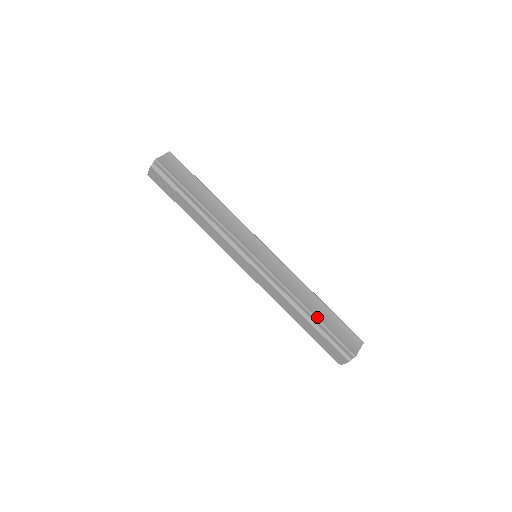
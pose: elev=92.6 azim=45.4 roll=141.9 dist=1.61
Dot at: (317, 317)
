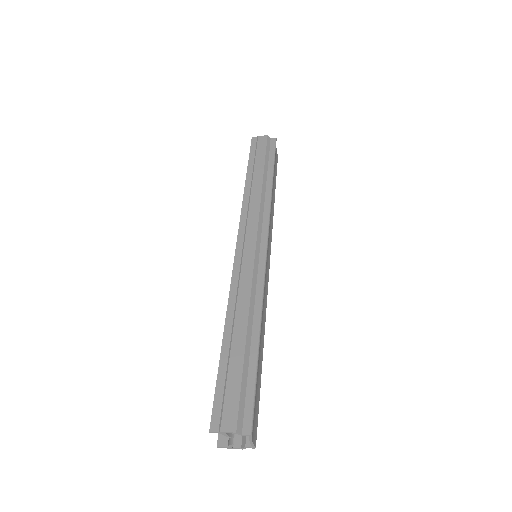
Dot at: (259, 349)
